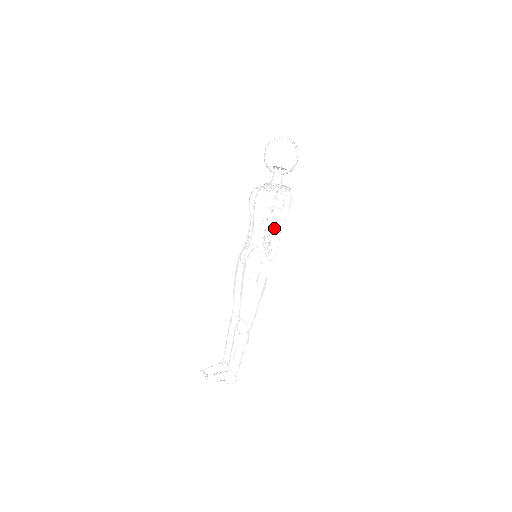
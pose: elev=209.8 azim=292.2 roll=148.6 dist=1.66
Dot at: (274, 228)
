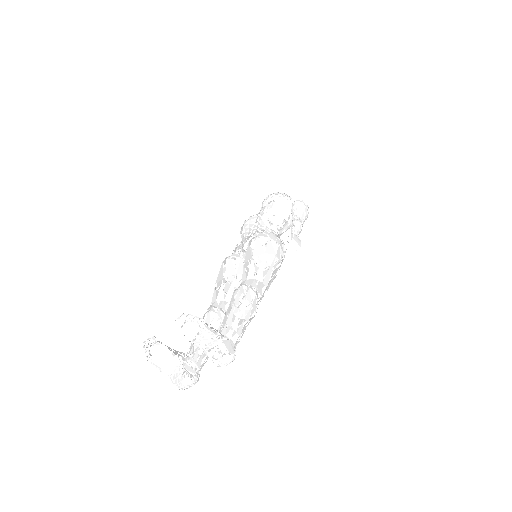
Dot at: (296, 217)
